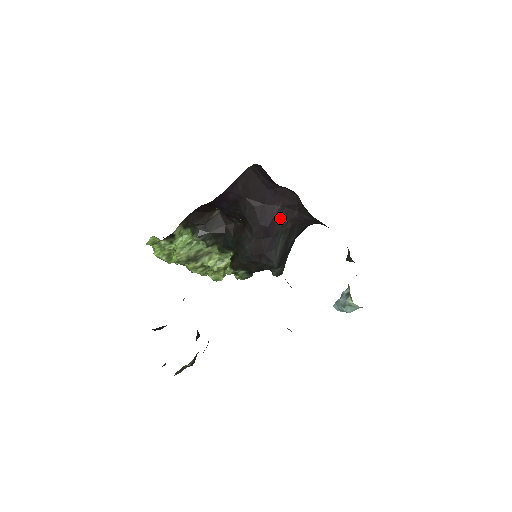
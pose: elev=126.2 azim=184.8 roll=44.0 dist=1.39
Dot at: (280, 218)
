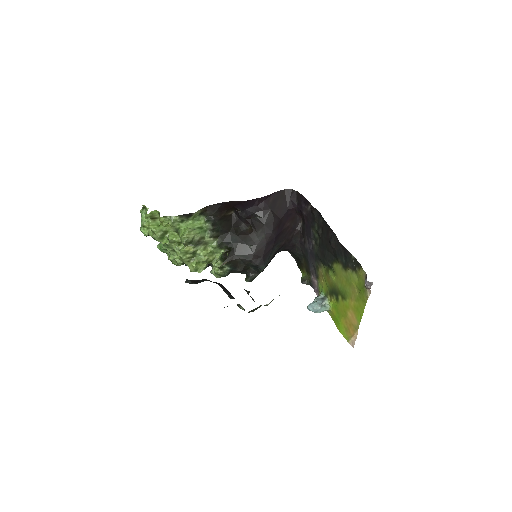
Dot at: (283, 234)
